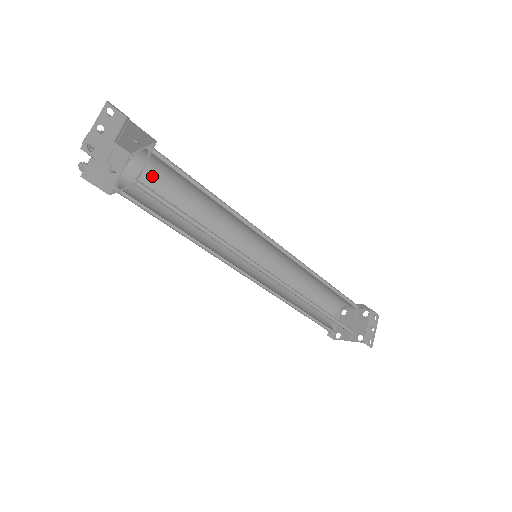
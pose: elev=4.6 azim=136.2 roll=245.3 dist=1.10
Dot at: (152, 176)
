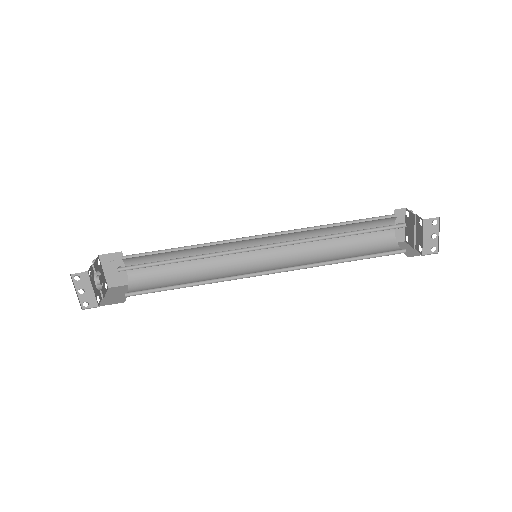
Dot at: (143, 257)
